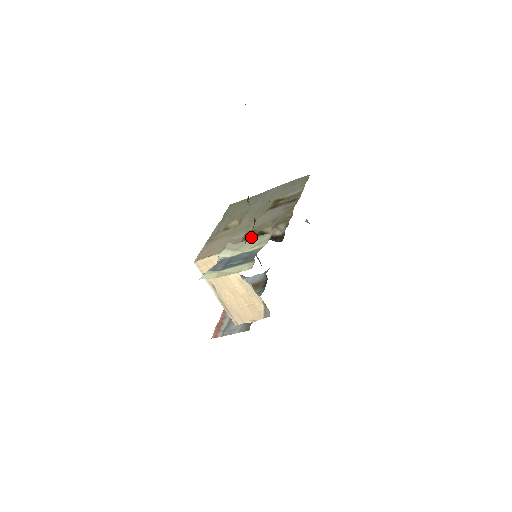
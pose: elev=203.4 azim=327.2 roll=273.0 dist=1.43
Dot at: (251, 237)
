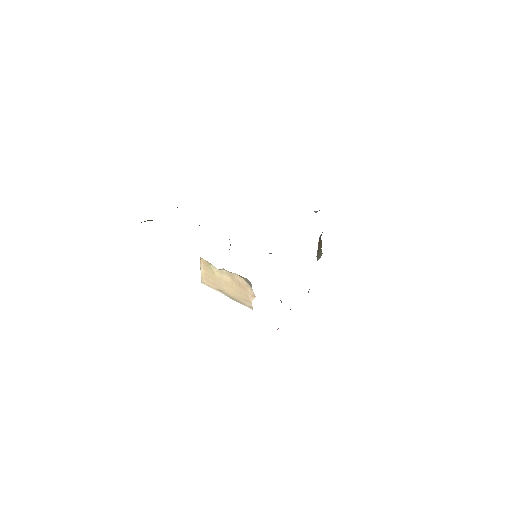
Dot at: occluded
